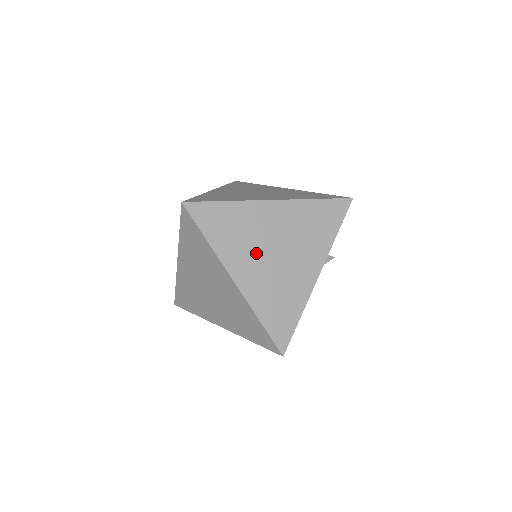
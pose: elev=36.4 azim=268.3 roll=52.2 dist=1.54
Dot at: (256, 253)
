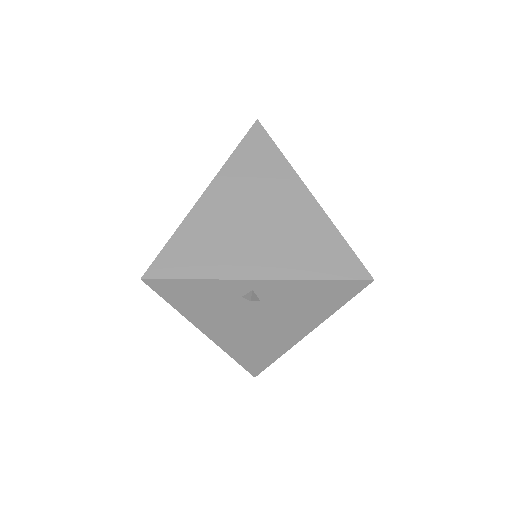
Dot at: occluded
